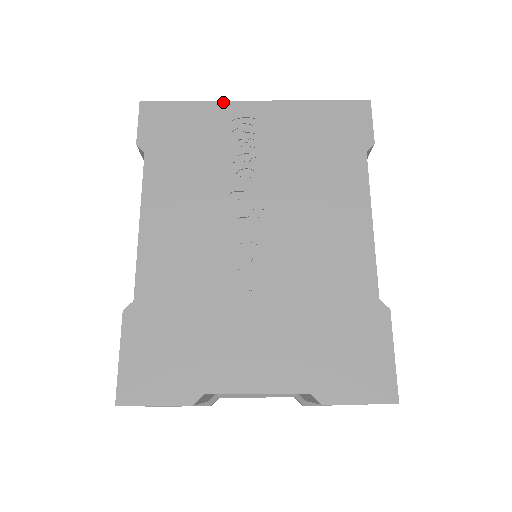
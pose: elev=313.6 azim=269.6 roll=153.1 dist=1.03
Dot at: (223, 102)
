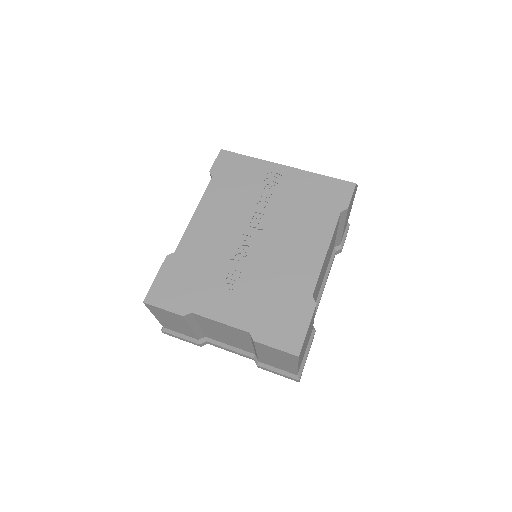
Dot at: (267, 162)
